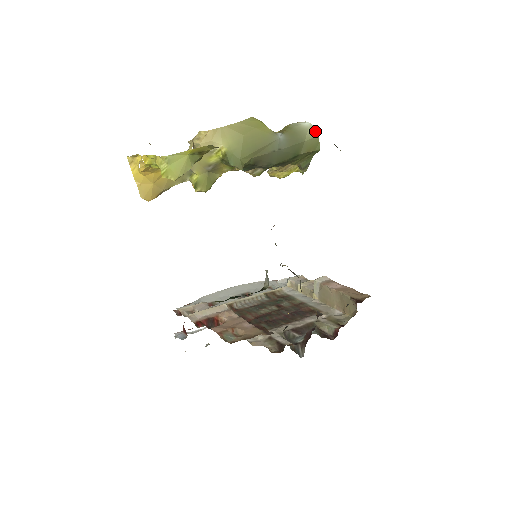
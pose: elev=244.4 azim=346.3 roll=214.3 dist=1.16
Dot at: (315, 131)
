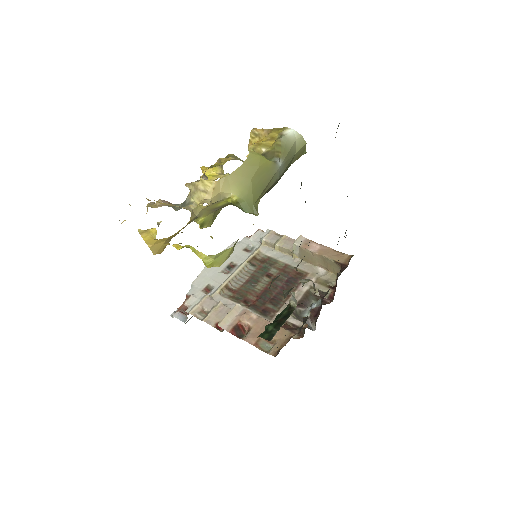
Dot at: (302, 139)
